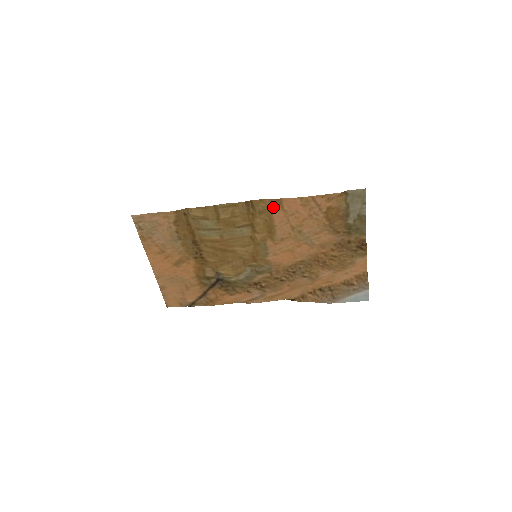
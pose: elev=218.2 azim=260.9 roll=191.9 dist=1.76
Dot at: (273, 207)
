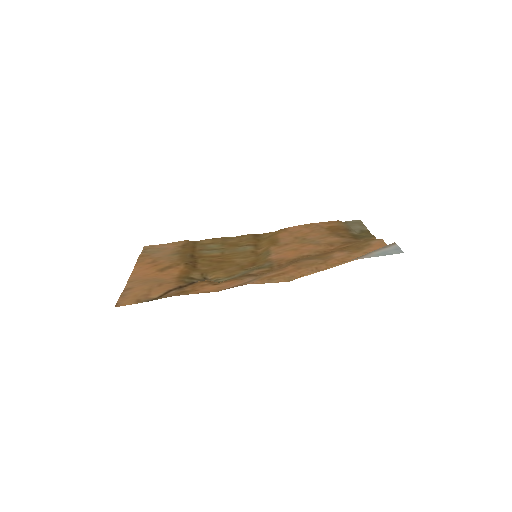
Dot at: (278, 232)
